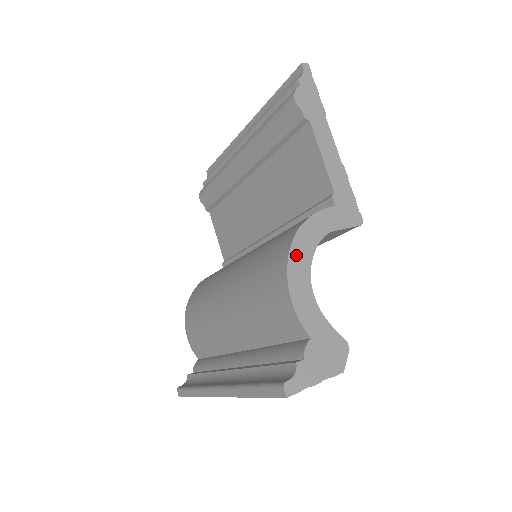
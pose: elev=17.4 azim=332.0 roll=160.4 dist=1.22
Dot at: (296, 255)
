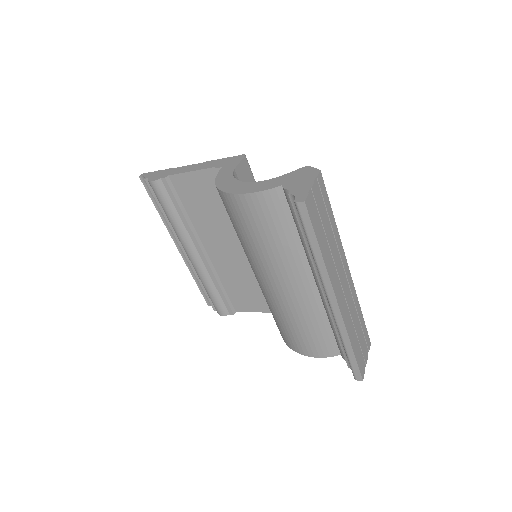
Dot at: (228, 188)
